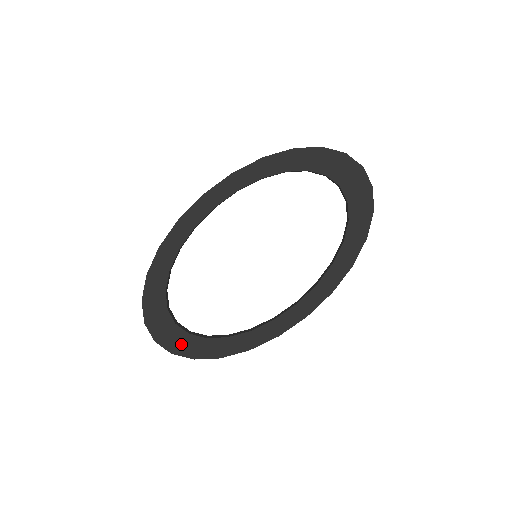
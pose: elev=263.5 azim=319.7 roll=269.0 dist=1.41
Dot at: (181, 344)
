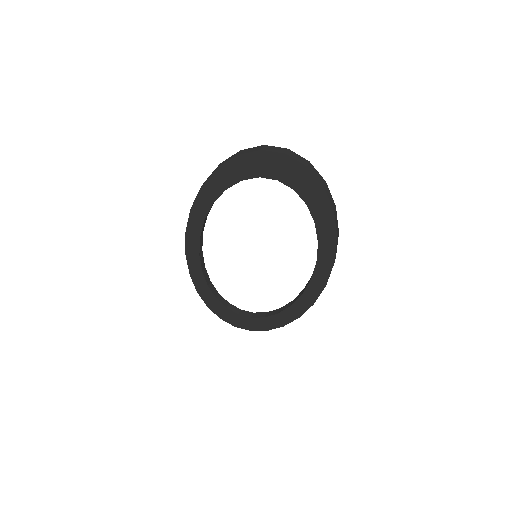
Dot at: (252, 324)
